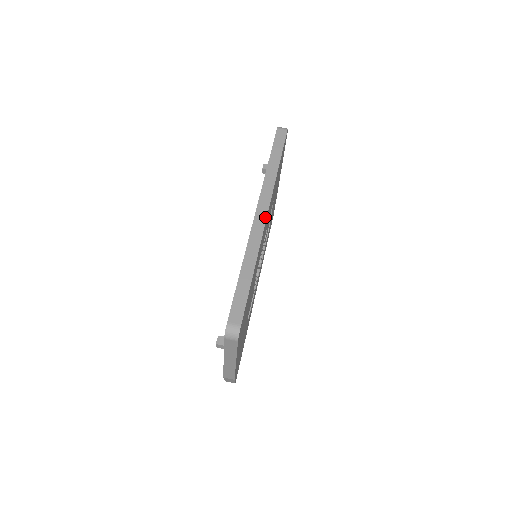
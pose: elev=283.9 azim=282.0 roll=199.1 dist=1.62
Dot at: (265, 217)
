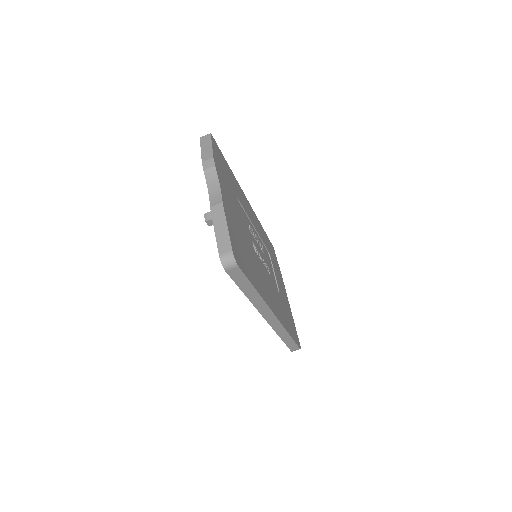
Dot at: (276, 319)
